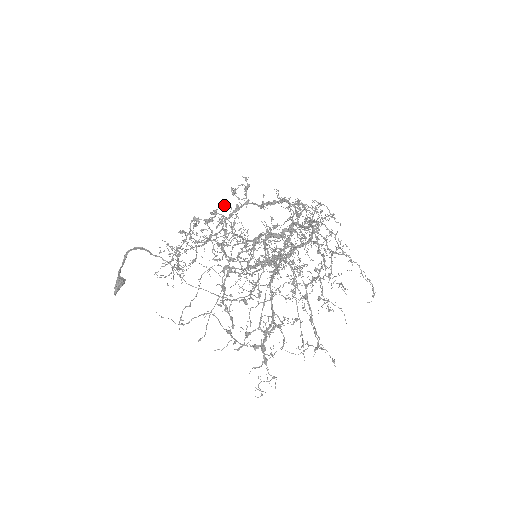
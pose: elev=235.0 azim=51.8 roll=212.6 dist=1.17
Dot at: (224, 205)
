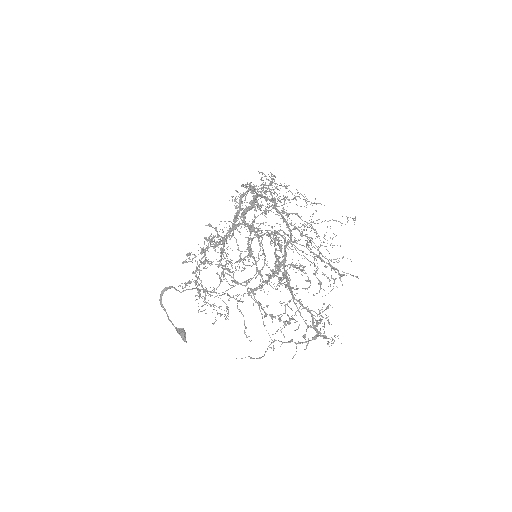
Dot at: (204, 241)
